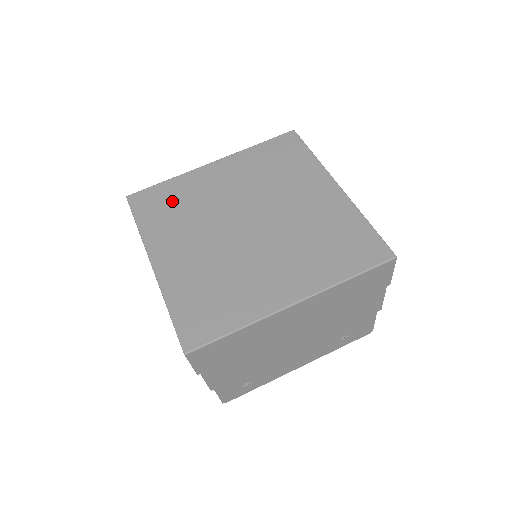
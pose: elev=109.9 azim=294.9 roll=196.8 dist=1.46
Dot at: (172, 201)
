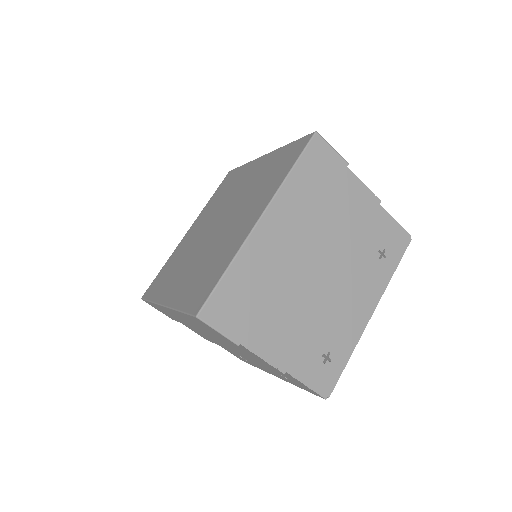
Dot at: (168, 270)
